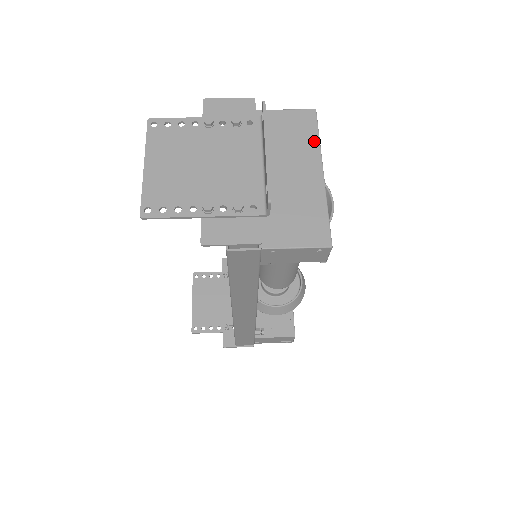
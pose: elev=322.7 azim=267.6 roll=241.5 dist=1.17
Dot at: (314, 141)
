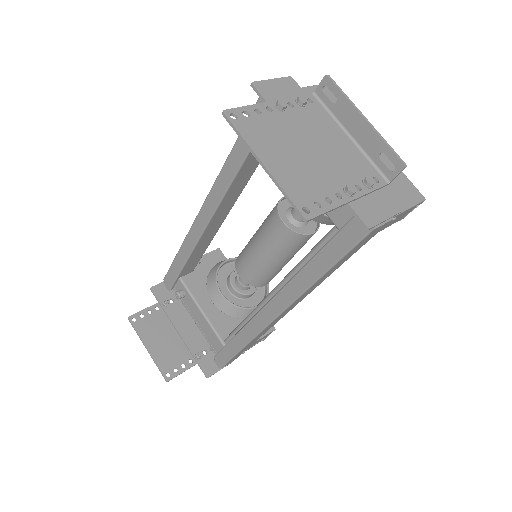
Dot at: occluded
